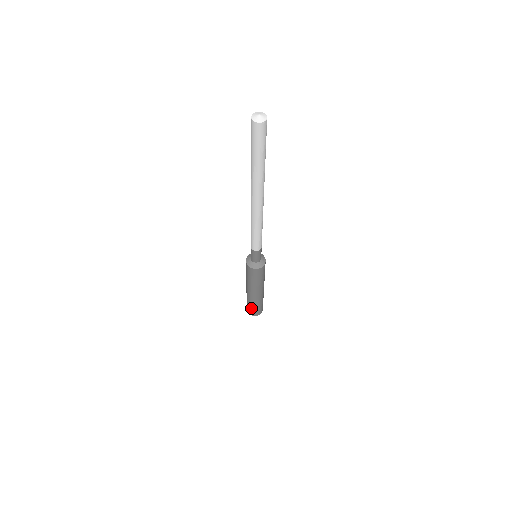
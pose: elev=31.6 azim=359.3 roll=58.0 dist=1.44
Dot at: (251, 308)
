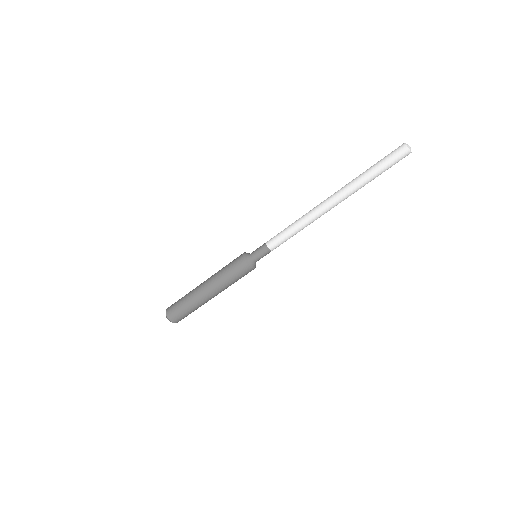
Dot at: (187, 314)
